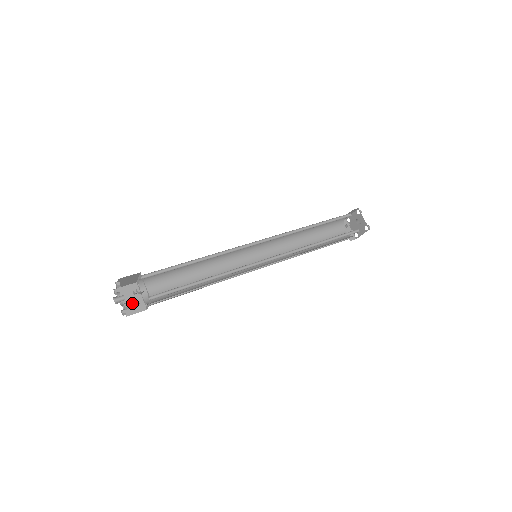
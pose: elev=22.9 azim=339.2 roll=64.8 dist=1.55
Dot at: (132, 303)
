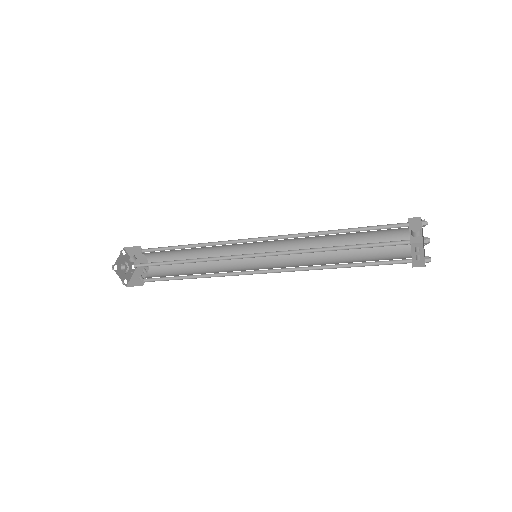
Dot at: (138, 279)
